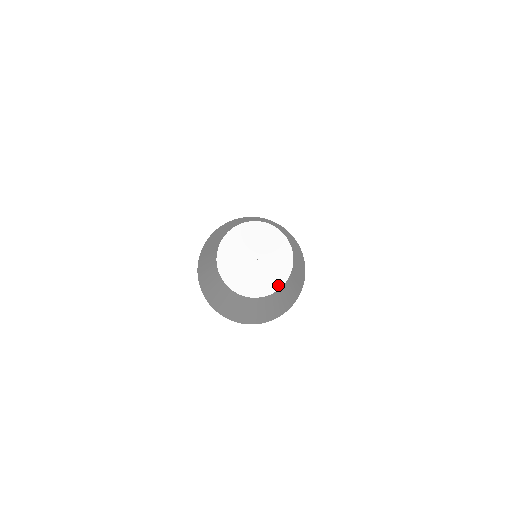
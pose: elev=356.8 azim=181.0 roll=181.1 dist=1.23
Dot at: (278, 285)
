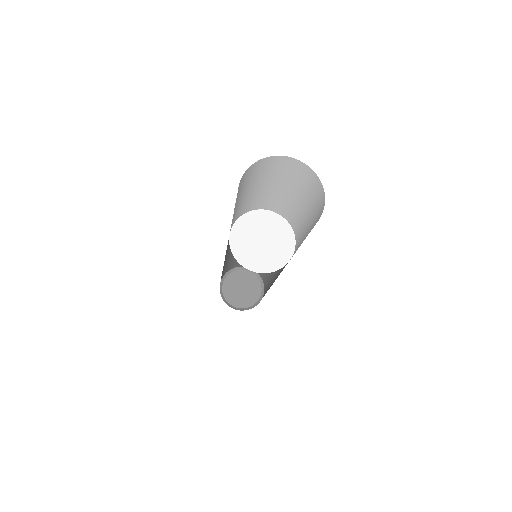
Dot at: (265, 270)
